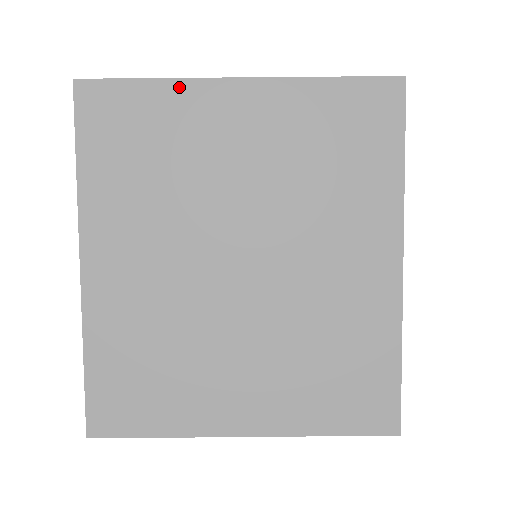
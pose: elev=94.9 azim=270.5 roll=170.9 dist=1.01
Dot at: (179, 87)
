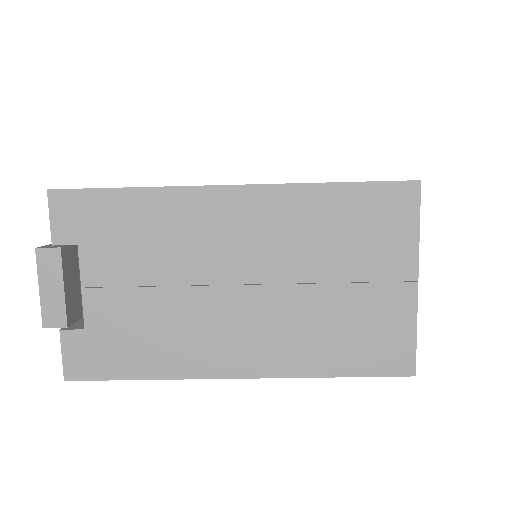
Dot at: (176, 376)
